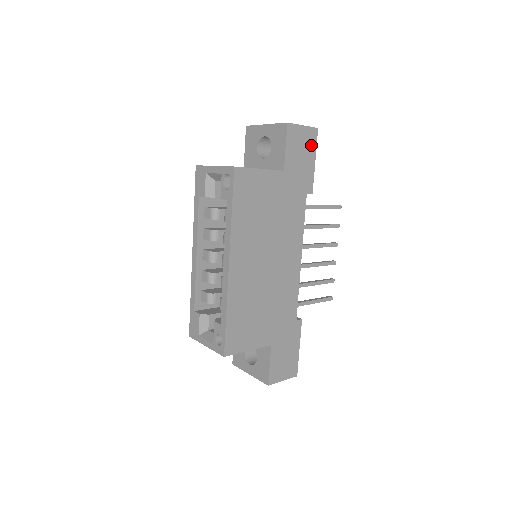
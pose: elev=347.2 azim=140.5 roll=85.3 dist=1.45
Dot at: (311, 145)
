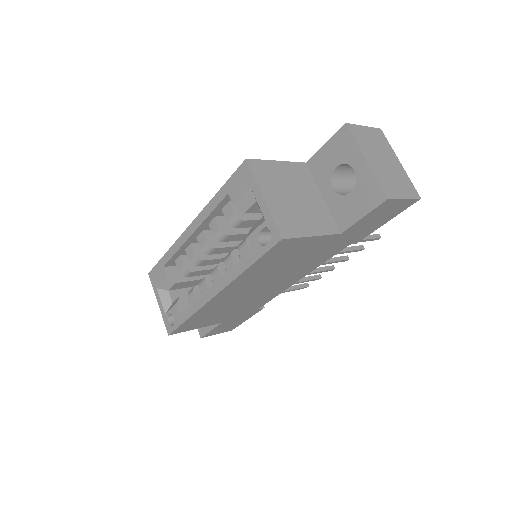
Dot at: (396, 212)
